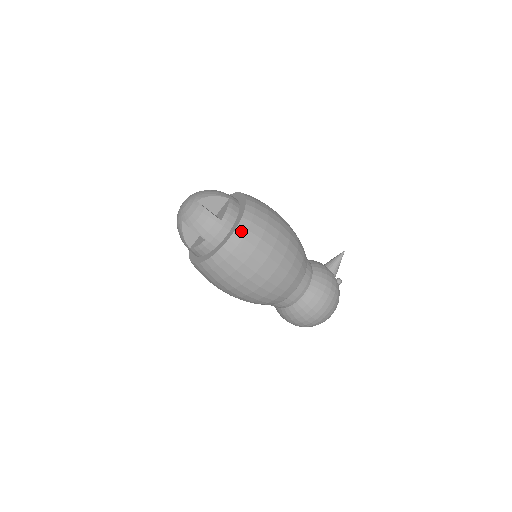
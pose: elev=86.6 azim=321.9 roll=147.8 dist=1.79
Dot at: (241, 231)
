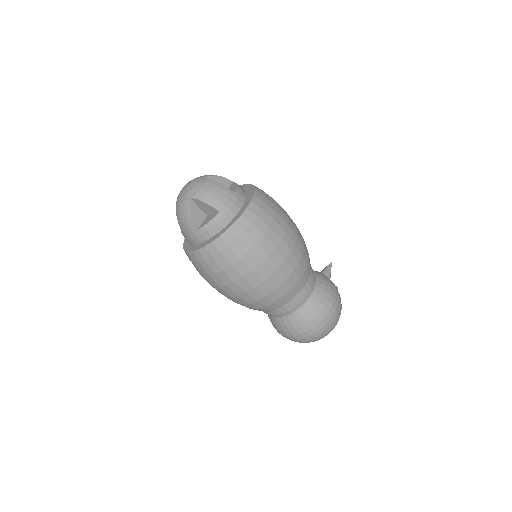
Dot at: (257, 201)
